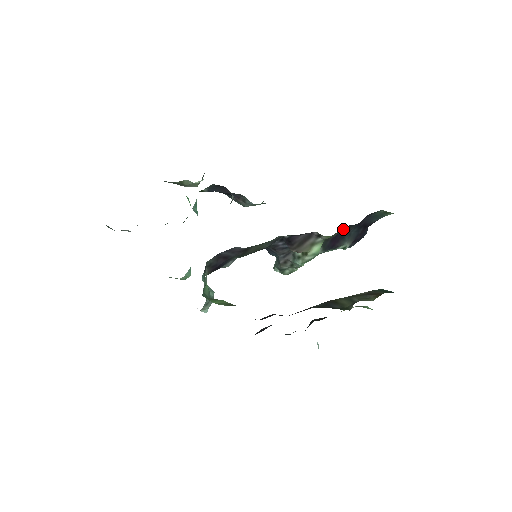
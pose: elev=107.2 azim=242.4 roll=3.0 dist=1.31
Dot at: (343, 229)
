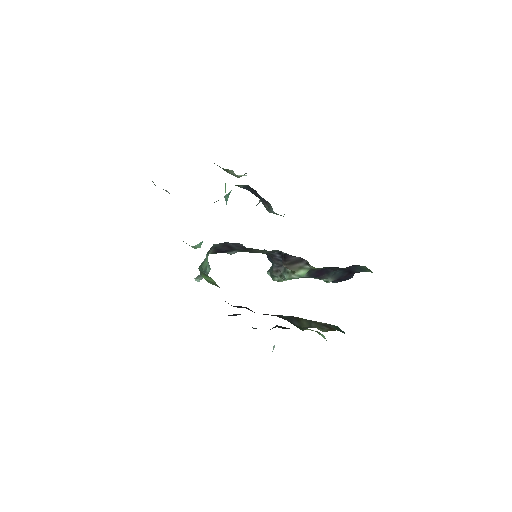
Dot at: (328, 267)
